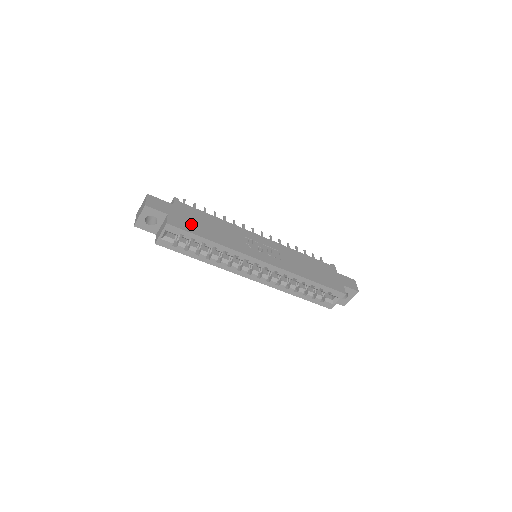
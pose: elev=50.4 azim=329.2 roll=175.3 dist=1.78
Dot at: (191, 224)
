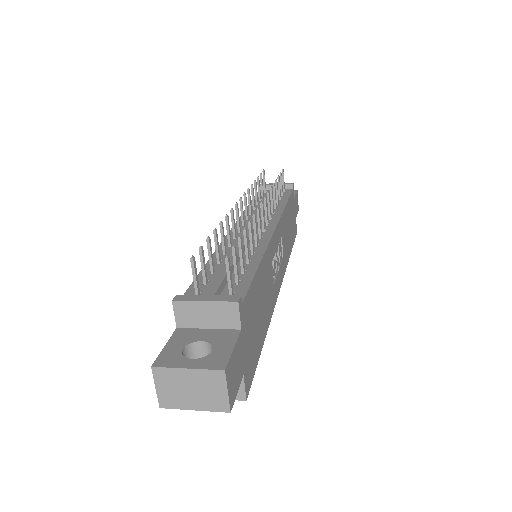
Dot at: (255, 343)
